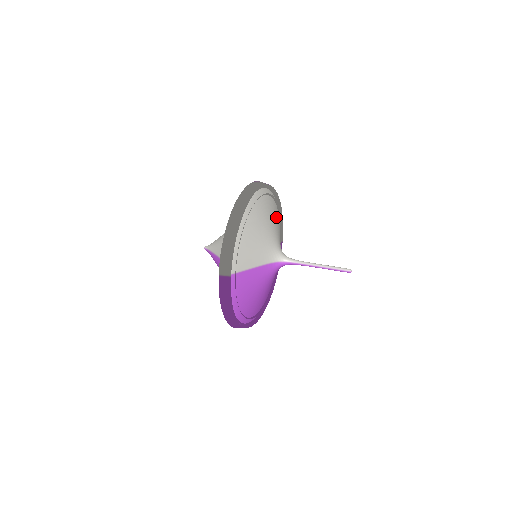
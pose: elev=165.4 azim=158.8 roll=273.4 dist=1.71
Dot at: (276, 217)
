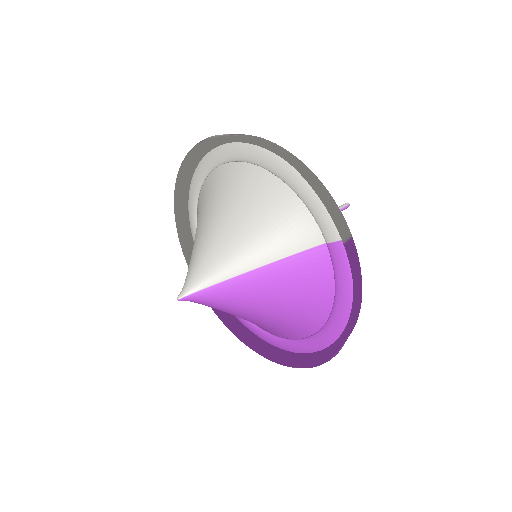
Dot at: occluded
